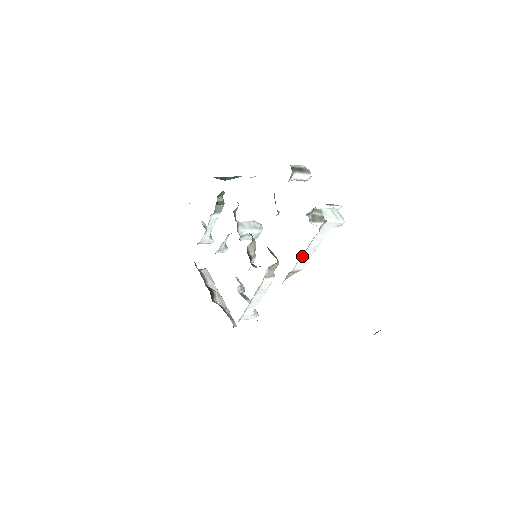
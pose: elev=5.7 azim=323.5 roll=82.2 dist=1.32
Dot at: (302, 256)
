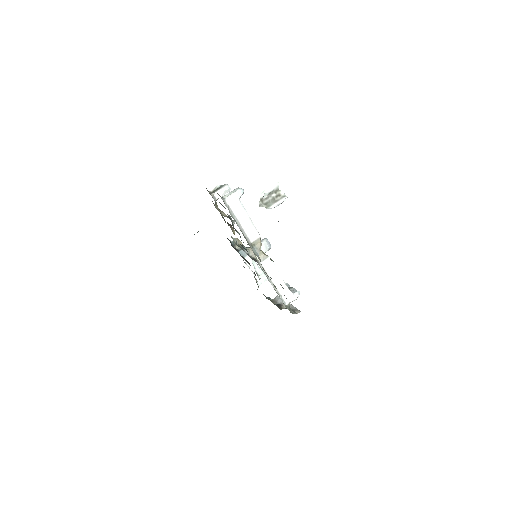
Dot at: (244, 229)
